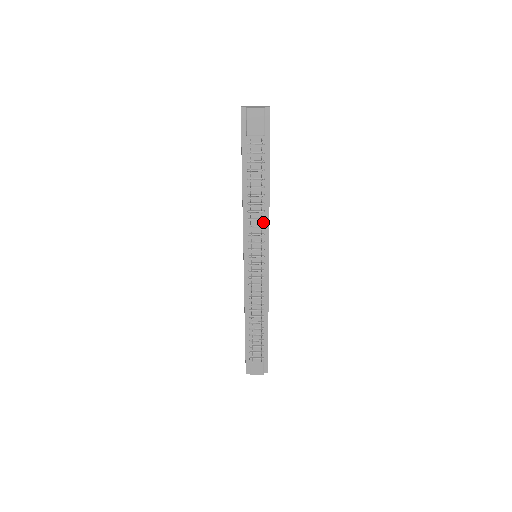
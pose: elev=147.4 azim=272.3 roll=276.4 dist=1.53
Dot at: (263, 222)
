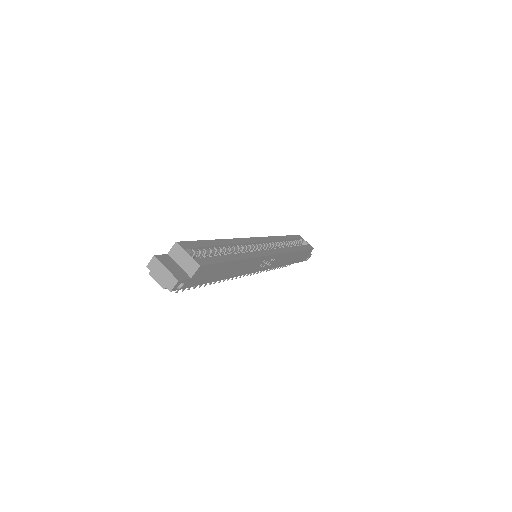
Dot at: occluded
